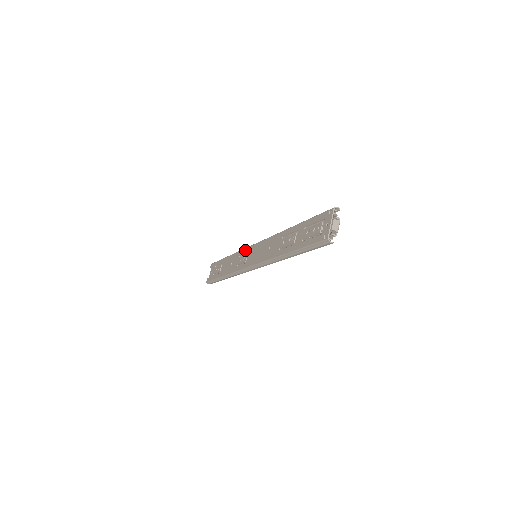
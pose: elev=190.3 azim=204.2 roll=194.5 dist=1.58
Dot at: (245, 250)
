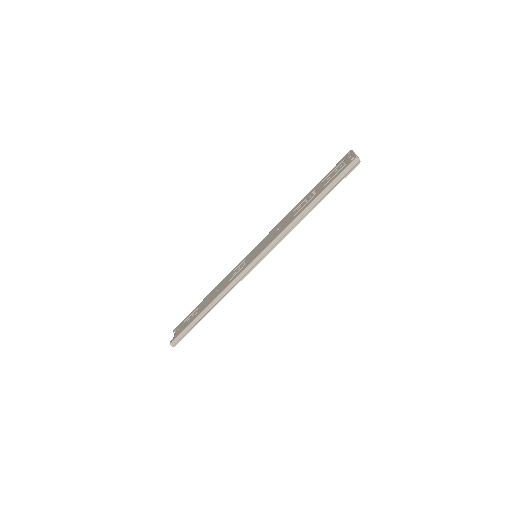
Dot at: (237, 265)
